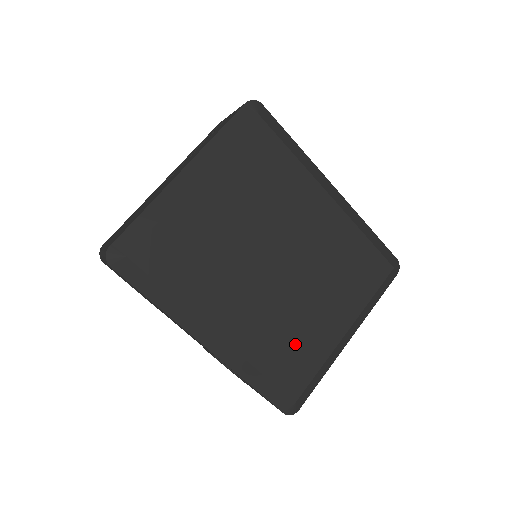
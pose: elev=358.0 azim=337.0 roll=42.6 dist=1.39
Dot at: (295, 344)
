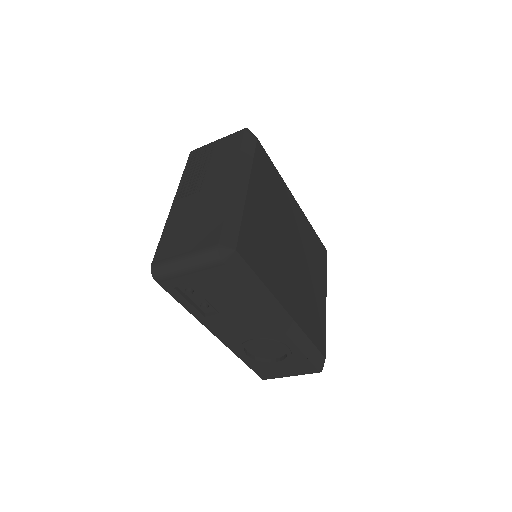
Dot at: (314, 312)
